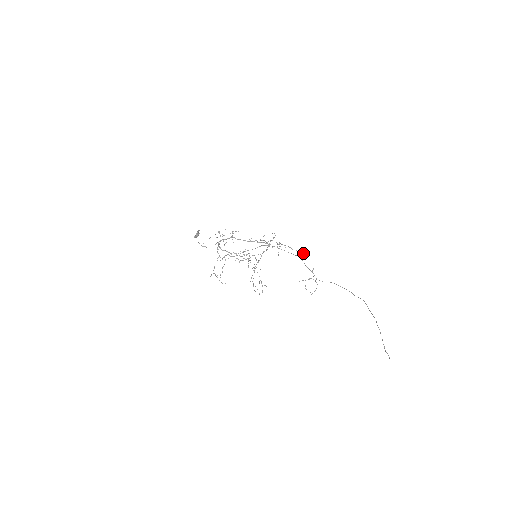
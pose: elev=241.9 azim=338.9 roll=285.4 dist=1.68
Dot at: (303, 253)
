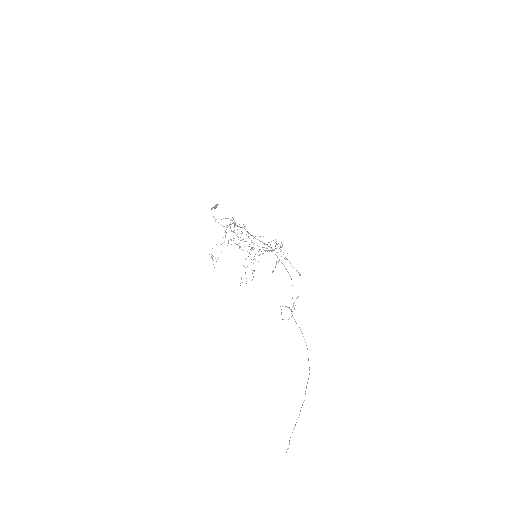
Dot at: (300, 274)
